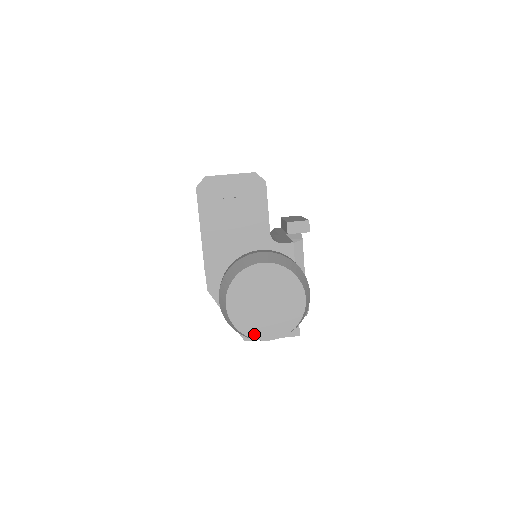
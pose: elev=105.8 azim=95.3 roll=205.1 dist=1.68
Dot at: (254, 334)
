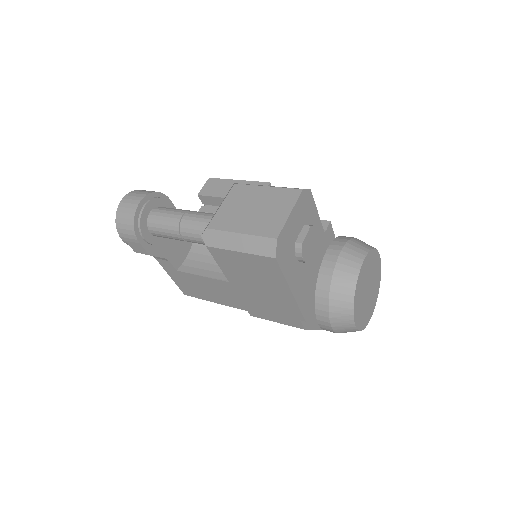
Dot at: (368, 319)
